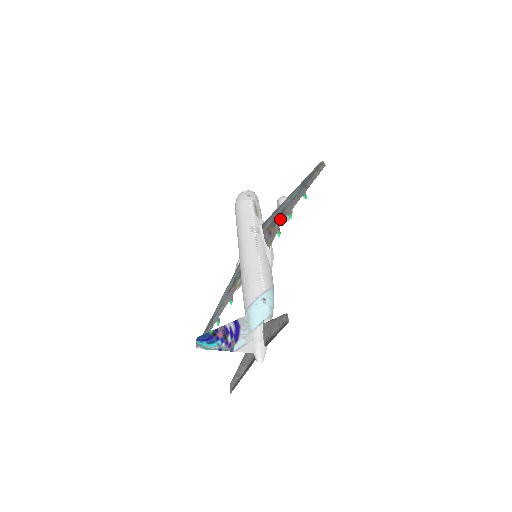
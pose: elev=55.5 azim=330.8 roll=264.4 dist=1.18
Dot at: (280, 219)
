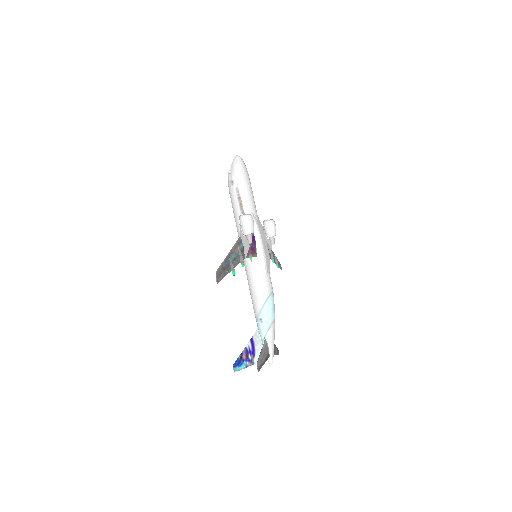
Dot at: (243, 255)
